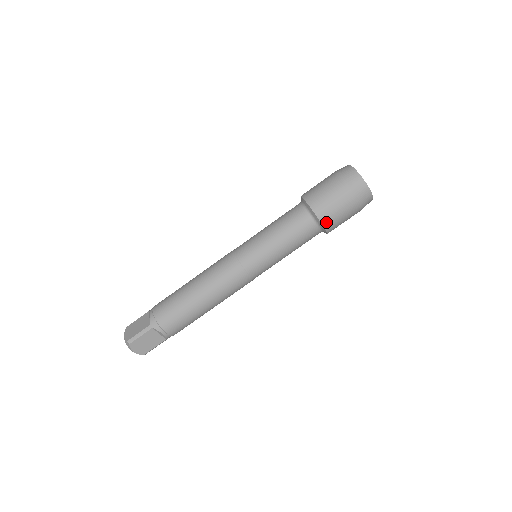
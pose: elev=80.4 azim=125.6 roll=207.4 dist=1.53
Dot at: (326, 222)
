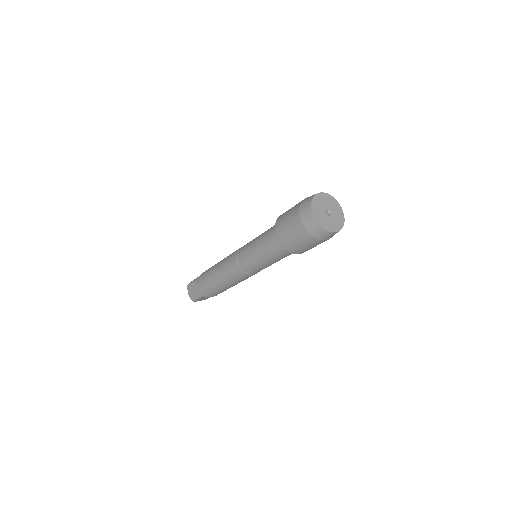
Dot at: (301, 253)
